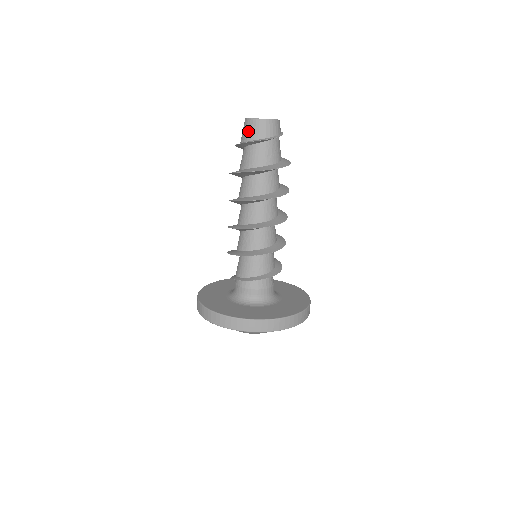
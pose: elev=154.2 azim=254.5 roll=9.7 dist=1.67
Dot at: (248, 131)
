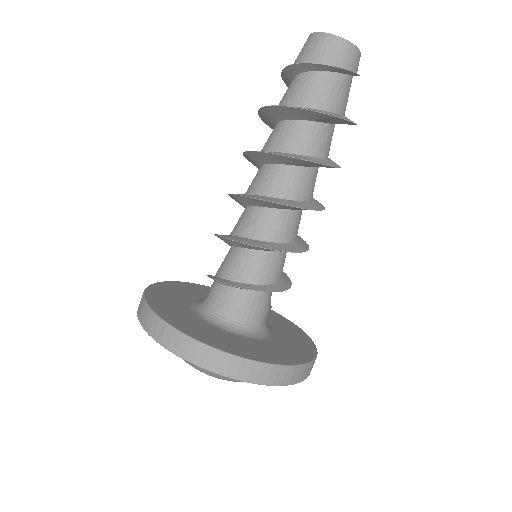
Dot at: (305, 50)
